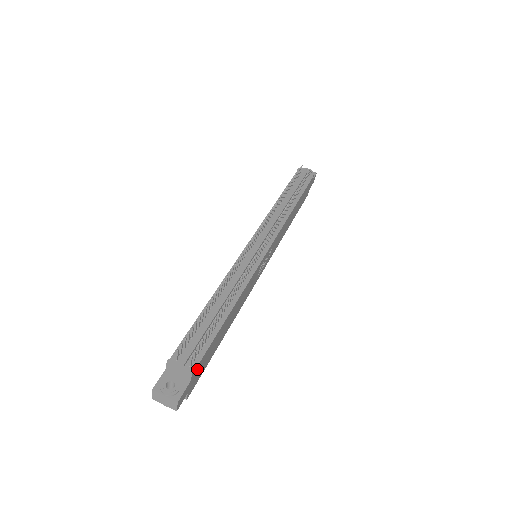
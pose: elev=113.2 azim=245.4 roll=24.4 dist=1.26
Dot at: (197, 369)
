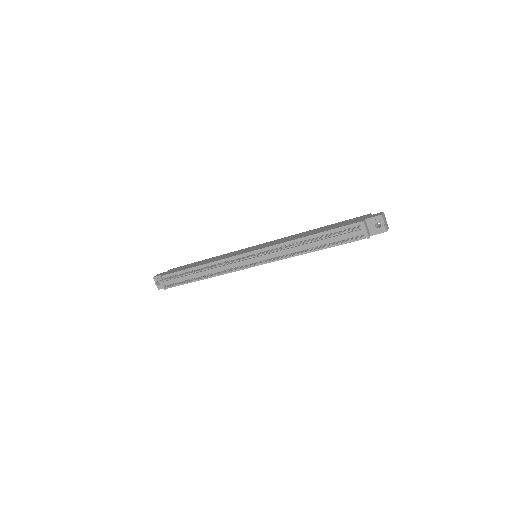
Dot at: occluded
